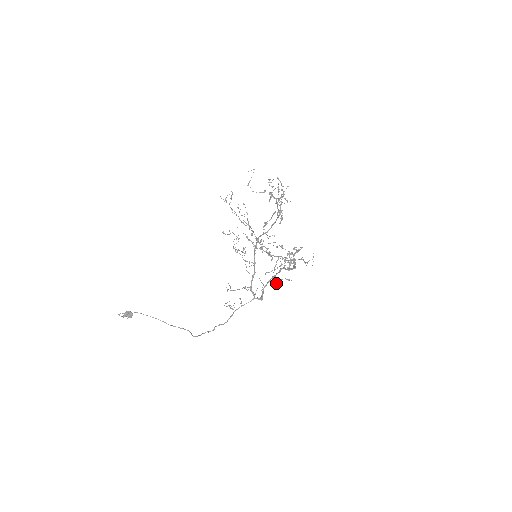
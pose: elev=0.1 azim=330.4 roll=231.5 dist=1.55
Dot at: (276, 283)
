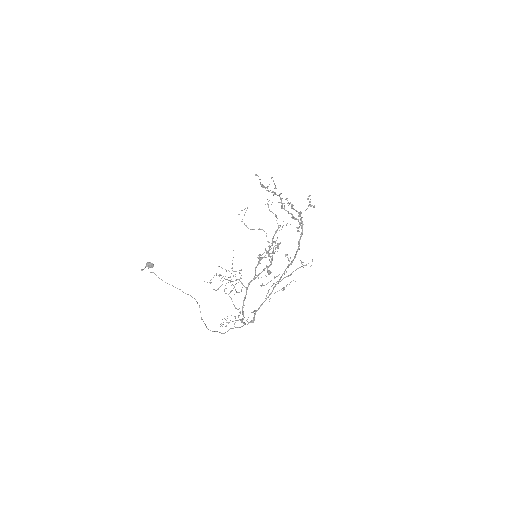
Dot at: occluded
